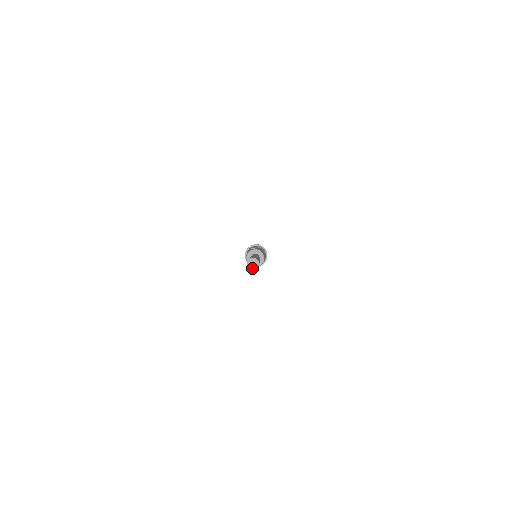
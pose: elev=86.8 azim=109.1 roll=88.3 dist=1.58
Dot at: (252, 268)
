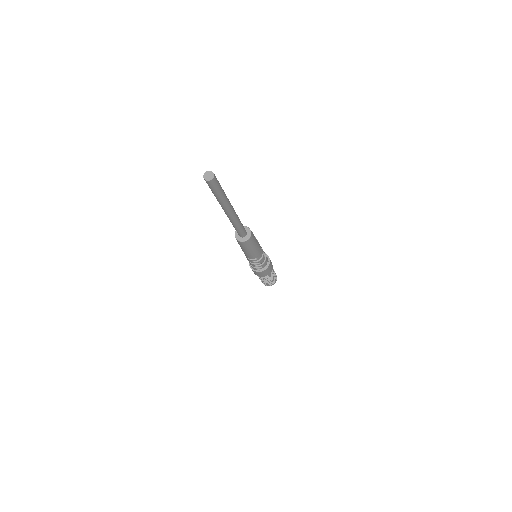
Dot at: (205, 177)
